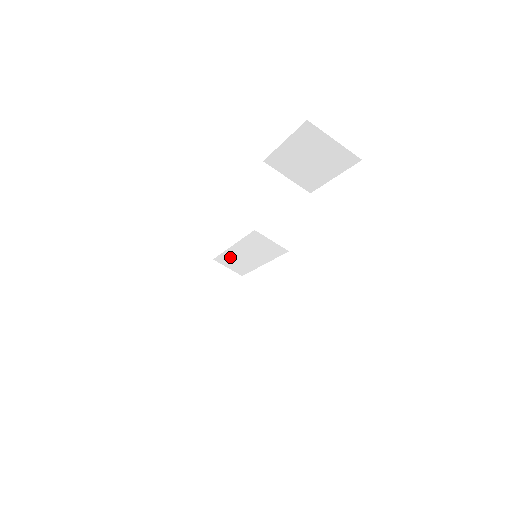
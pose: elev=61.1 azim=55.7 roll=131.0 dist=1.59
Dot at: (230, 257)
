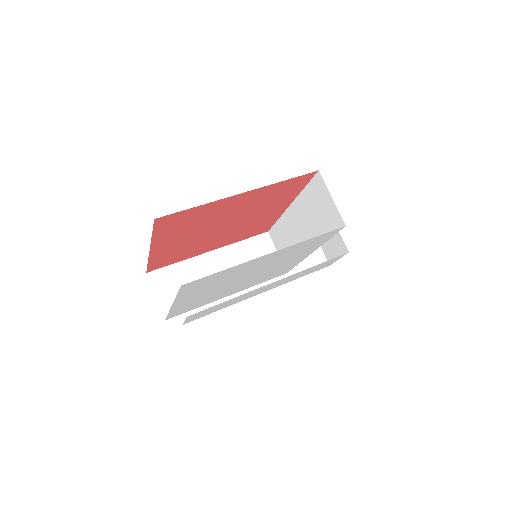
Dot at: (185, 272)
